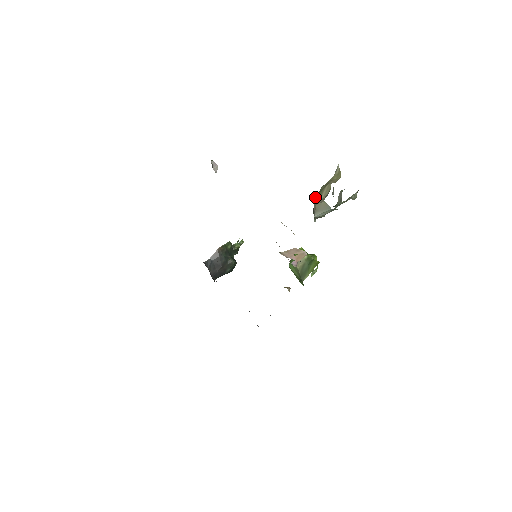
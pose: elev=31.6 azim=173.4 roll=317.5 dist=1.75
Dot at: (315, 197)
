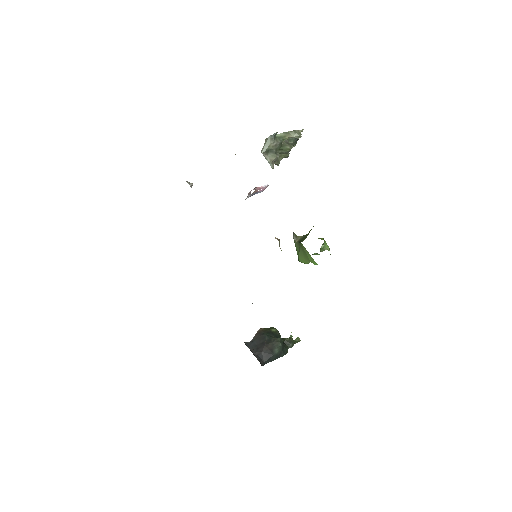
Dot at: occluded
